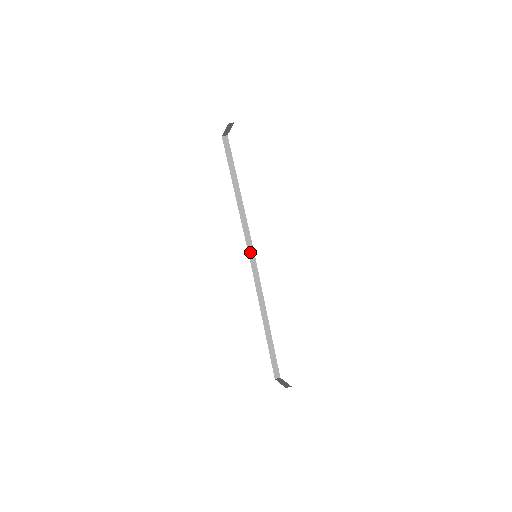
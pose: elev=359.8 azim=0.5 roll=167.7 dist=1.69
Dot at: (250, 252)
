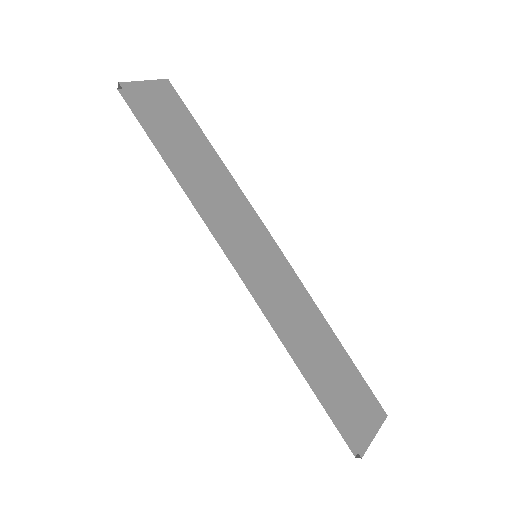
Dot at: occluded
